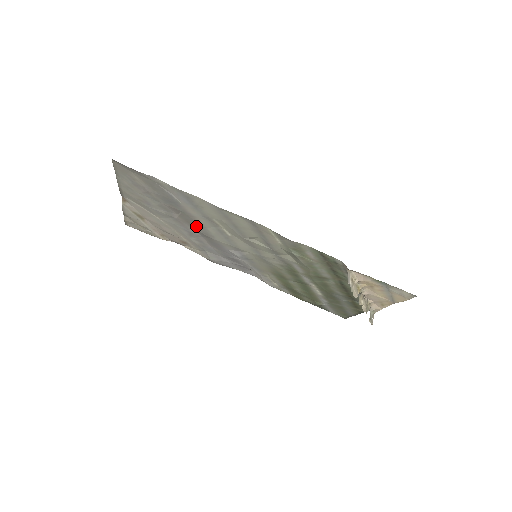
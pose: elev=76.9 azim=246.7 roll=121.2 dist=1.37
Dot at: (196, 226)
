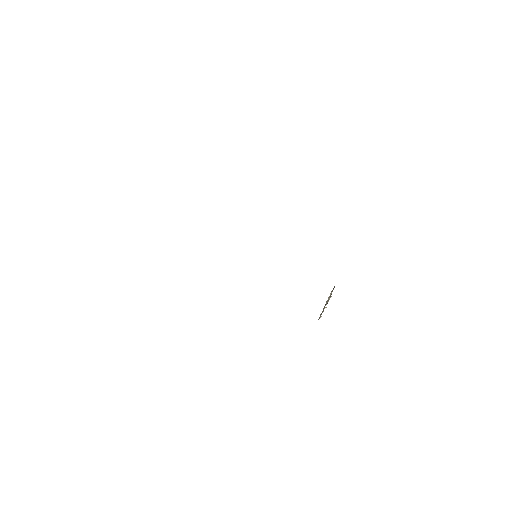
Dot at: occluded
